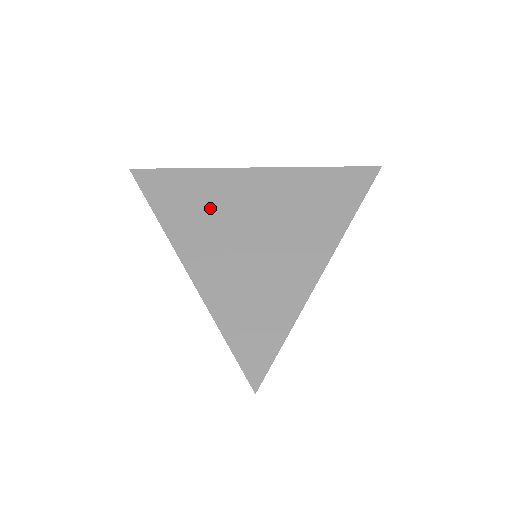
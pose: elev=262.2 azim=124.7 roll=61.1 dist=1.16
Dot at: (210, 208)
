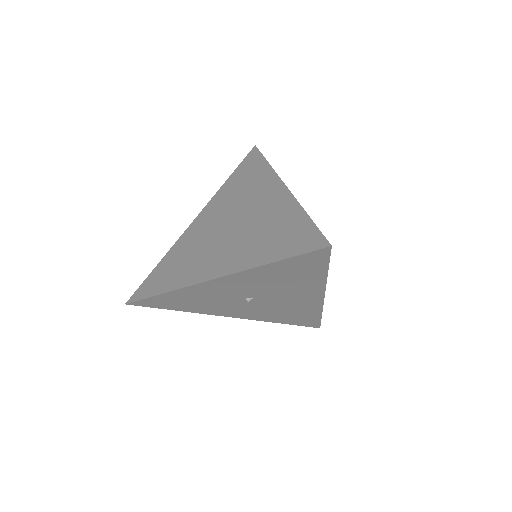
Dot at: (192, 253)
